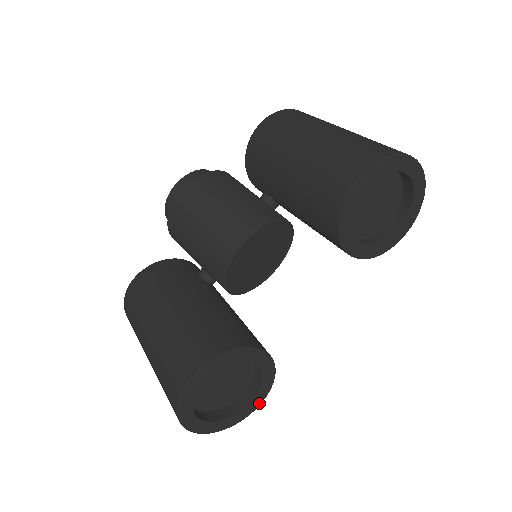
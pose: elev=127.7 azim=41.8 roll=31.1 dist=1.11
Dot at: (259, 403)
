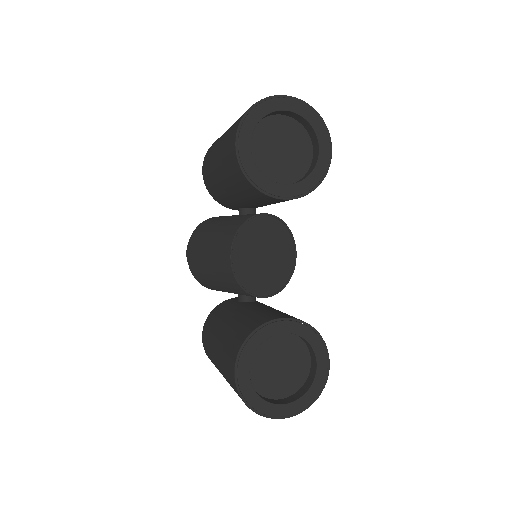
Dot at: (327, 365)
